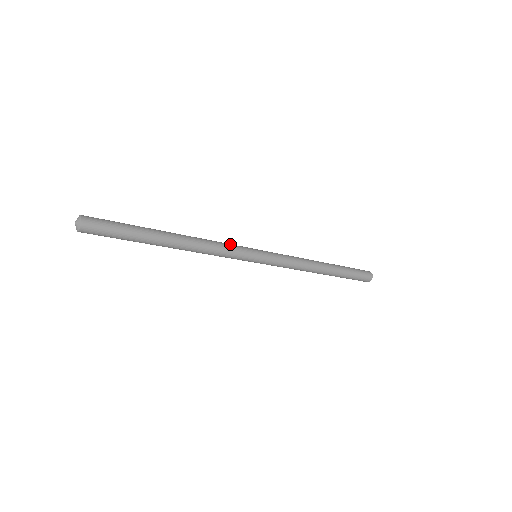
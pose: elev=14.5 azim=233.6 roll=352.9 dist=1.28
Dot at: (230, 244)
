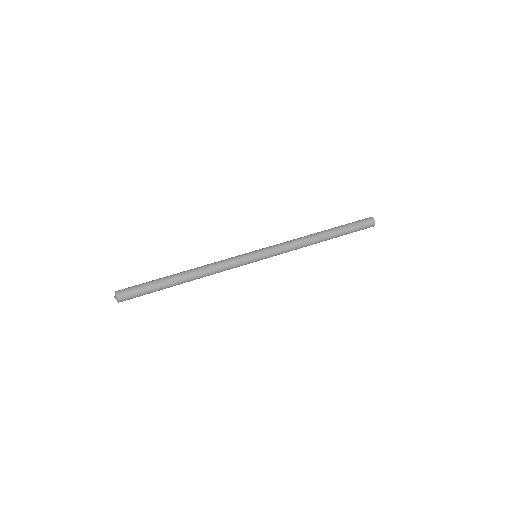
Dot at: (233, 267)
